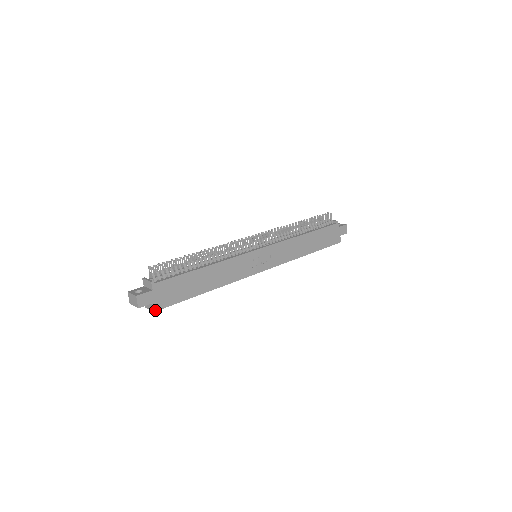
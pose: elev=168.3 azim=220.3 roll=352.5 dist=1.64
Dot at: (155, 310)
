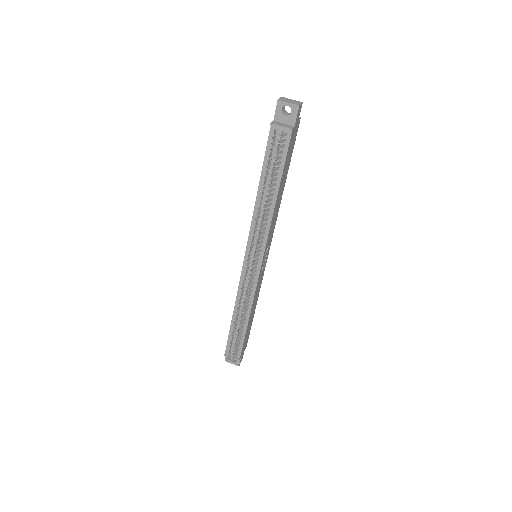
Dot at: (246, 346)
